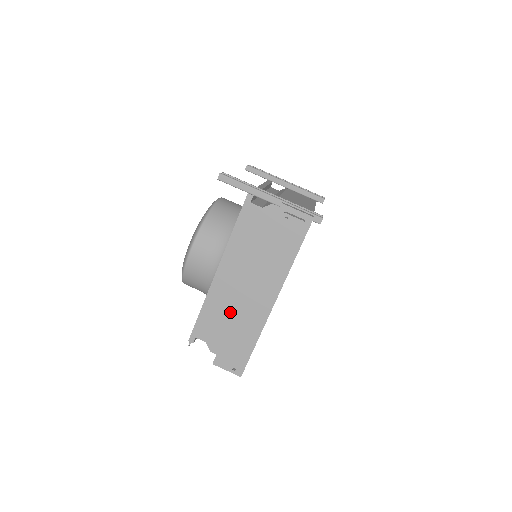
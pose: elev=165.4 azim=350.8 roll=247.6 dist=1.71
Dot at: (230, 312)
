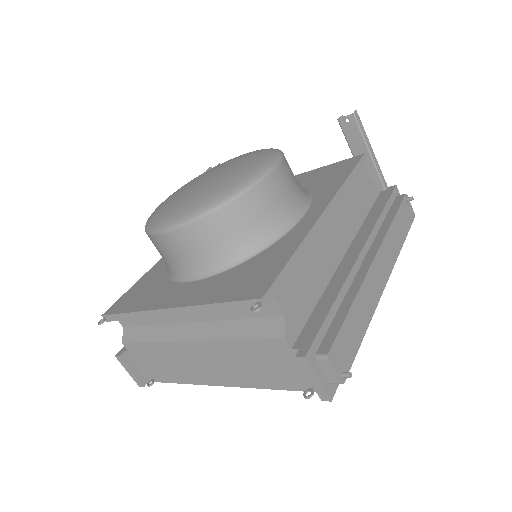
Dot at: (323, 281)
